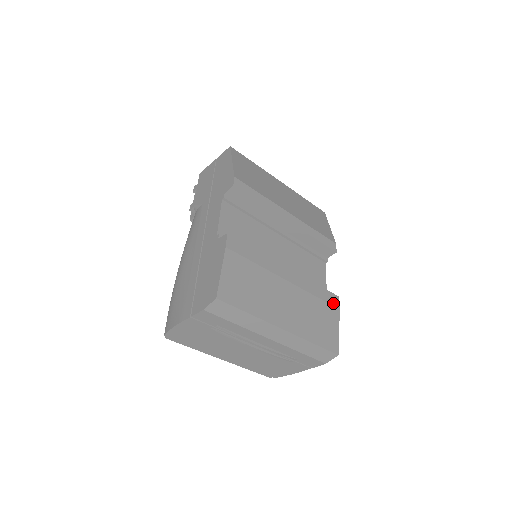
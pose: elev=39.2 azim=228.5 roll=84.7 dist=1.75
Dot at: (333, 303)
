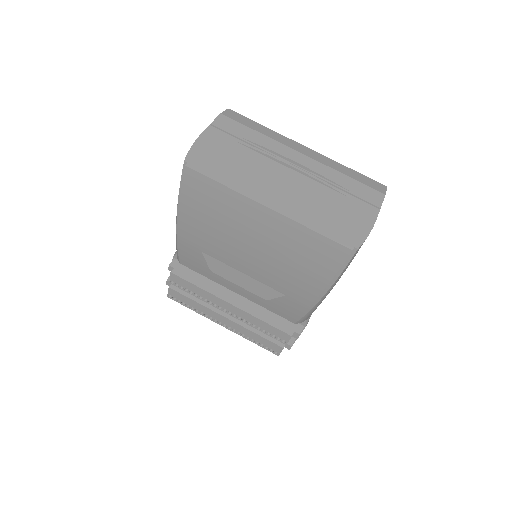
Dot at: occluded
